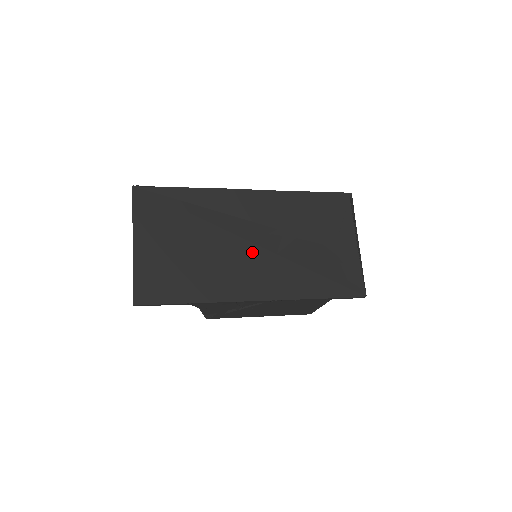
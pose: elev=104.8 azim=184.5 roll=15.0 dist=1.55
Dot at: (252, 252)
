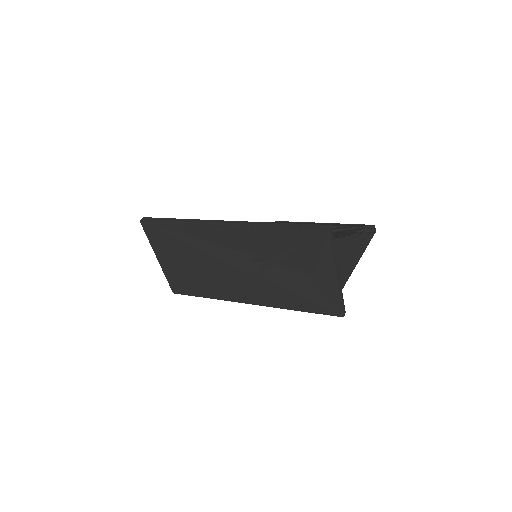
Dot at: (237, 273)
